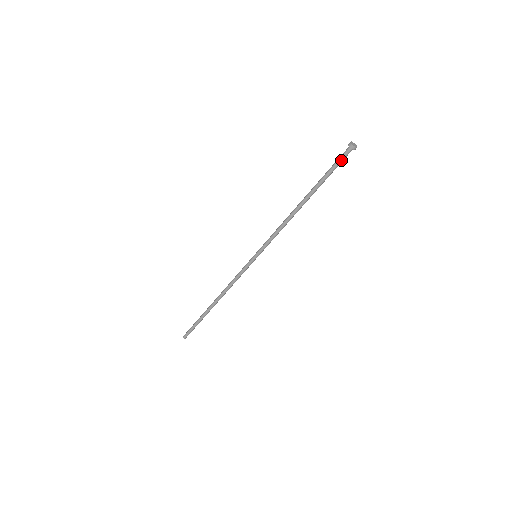
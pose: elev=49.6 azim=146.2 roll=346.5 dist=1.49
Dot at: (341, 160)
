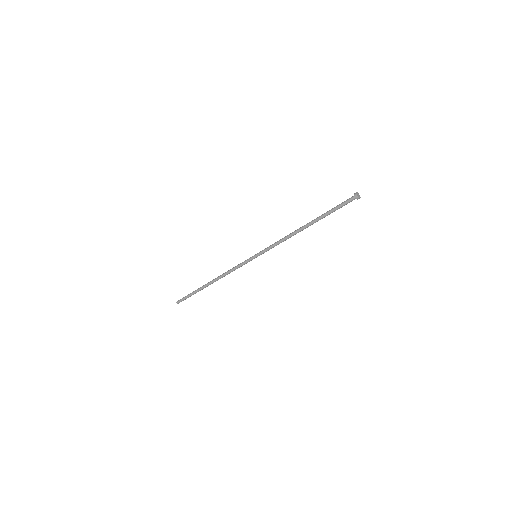
Dot at: (346, 204)
